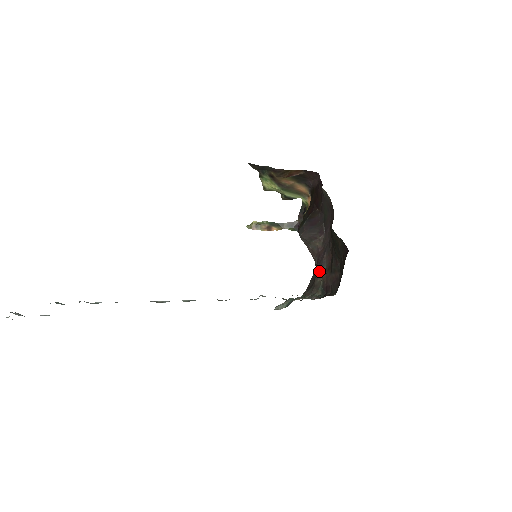
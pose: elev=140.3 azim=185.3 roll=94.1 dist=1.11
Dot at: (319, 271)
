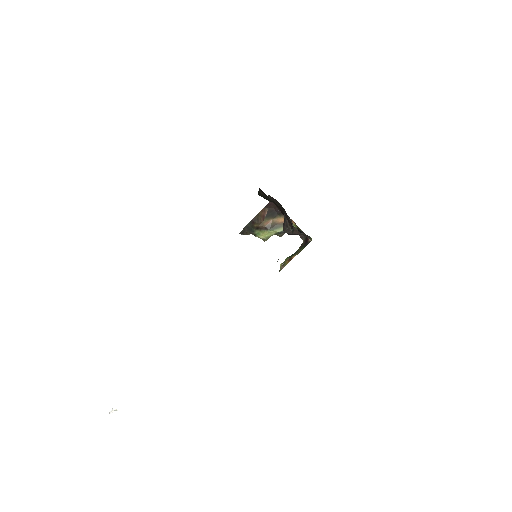
Dot at: occluded
